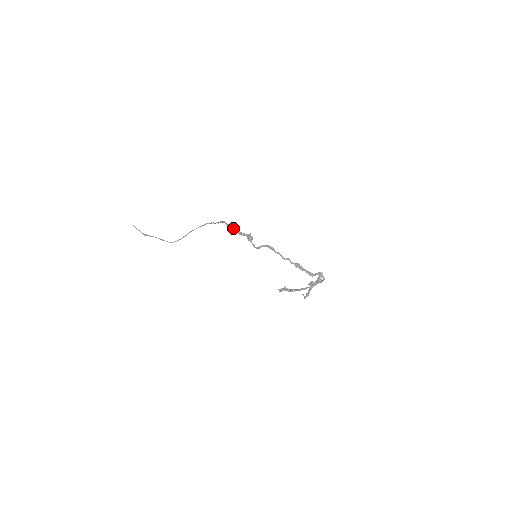
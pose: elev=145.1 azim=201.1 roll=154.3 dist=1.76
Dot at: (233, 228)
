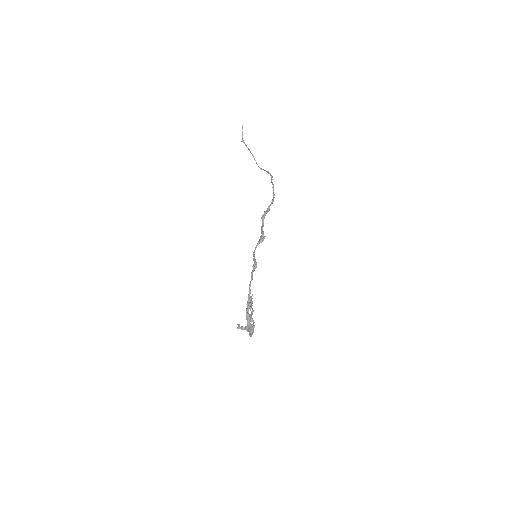
Dot at: (264, 216)
